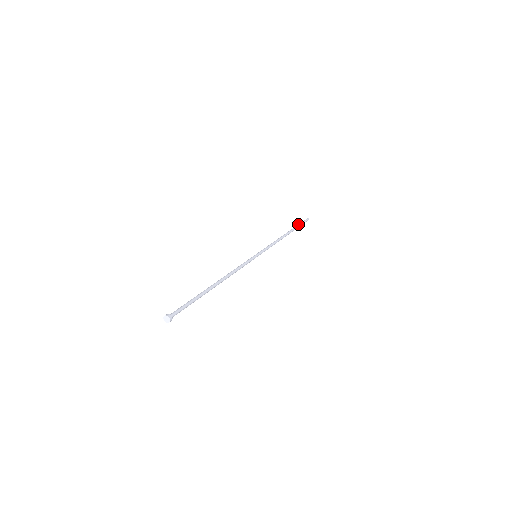
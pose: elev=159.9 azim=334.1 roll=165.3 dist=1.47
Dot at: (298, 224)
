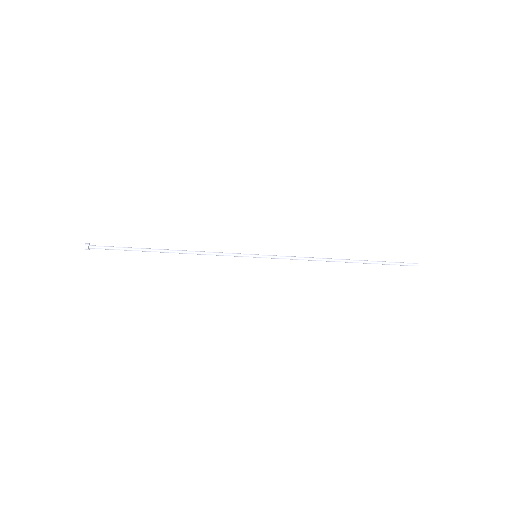
Dot at: (384, 261)
